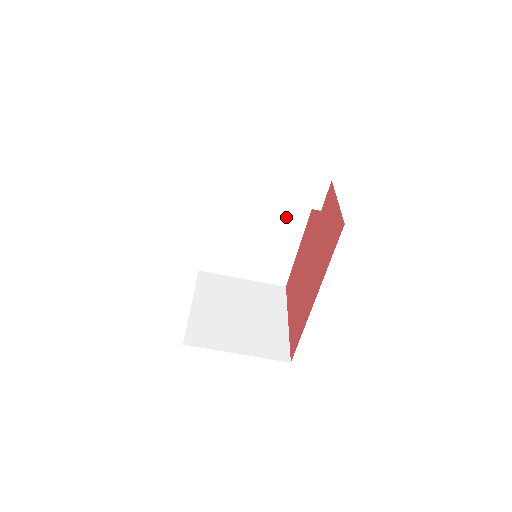
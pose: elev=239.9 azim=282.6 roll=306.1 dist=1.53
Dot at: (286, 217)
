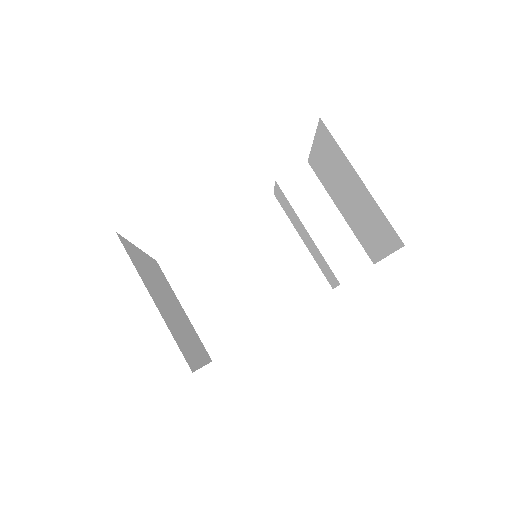
Dot at: (287, 286)
